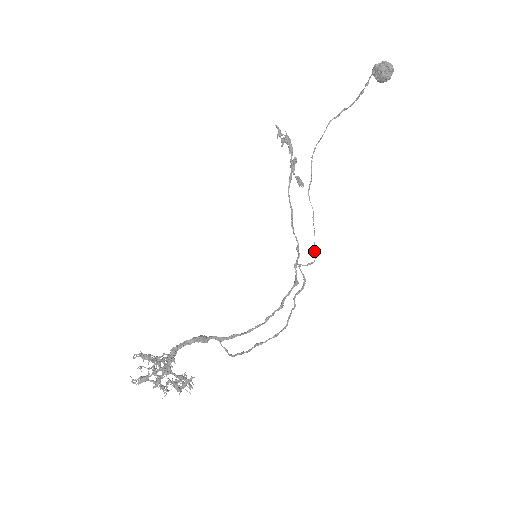
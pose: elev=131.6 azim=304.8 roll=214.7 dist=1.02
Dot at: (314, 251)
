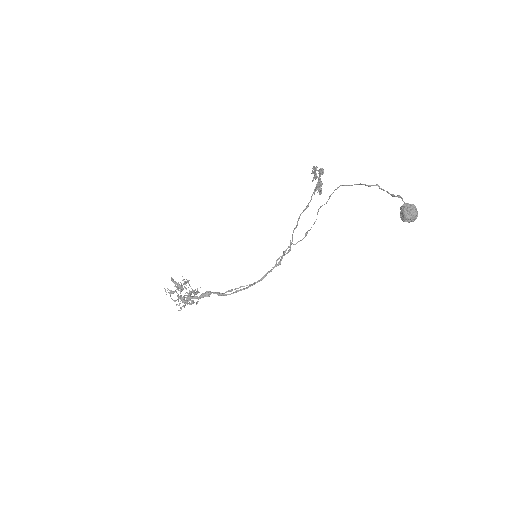
Dot at: (307, 233)
